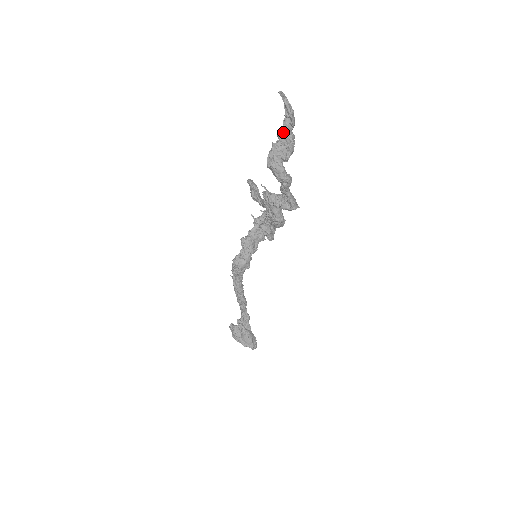
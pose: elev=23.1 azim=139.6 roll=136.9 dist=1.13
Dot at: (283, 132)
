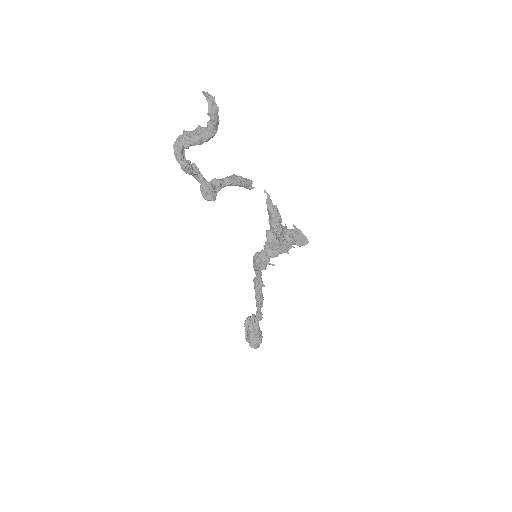
Dot at: (205, 127)
